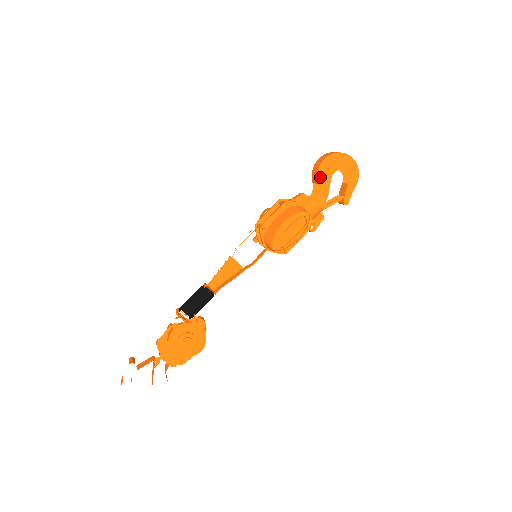
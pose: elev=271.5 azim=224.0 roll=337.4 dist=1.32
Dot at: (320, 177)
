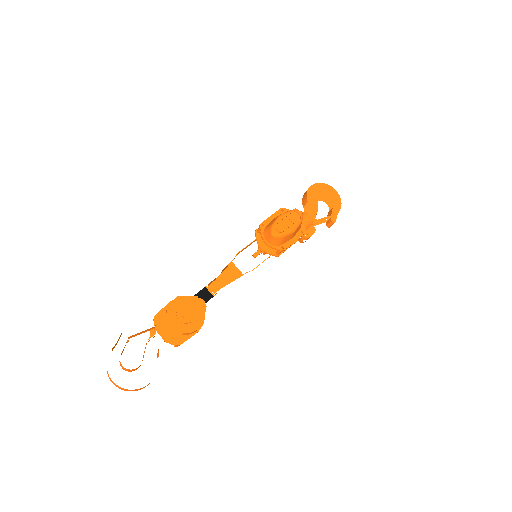
Dot at: (309, 197)
